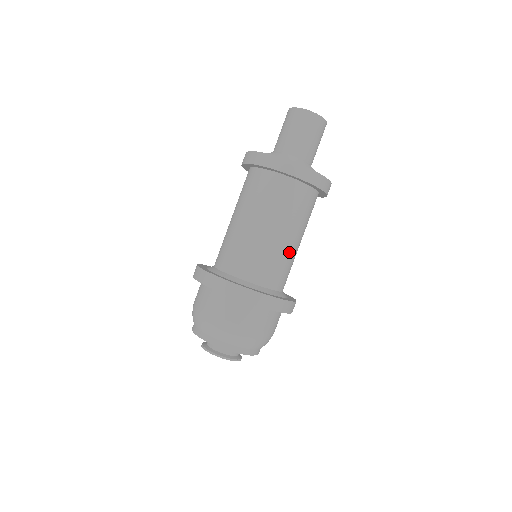
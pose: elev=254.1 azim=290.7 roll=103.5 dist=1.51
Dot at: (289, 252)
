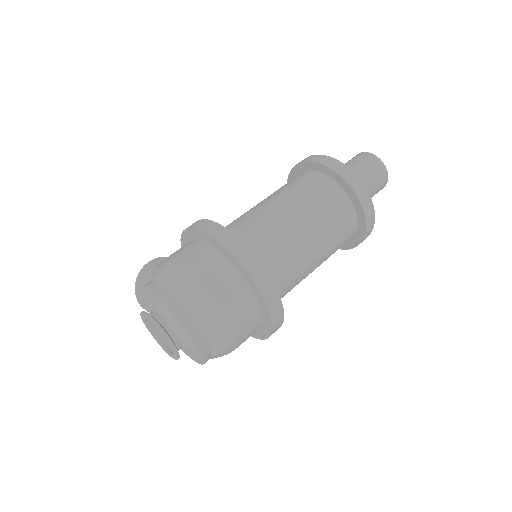
Dot at: (305, 276)
